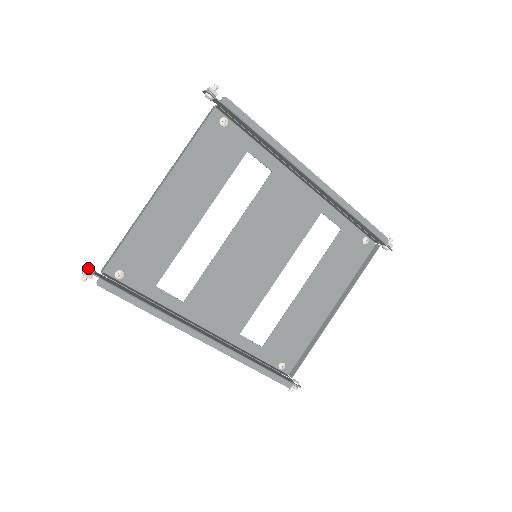
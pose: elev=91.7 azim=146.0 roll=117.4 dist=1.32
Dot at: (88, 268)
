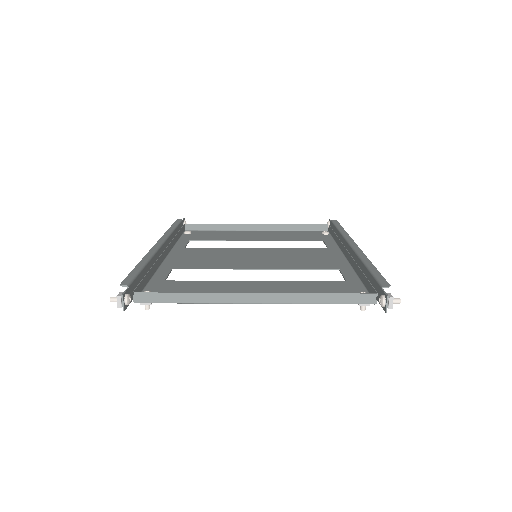
Dot at: (185, 221)
